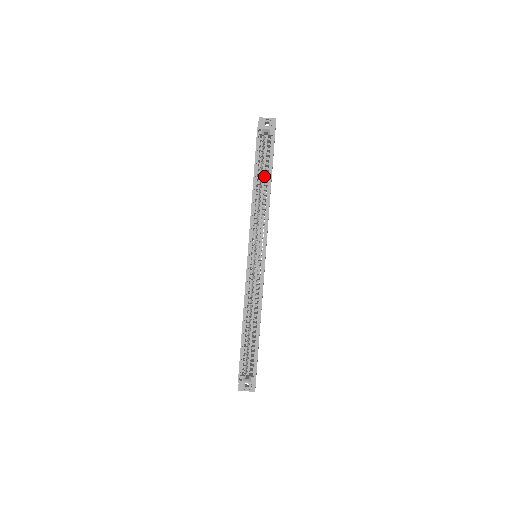
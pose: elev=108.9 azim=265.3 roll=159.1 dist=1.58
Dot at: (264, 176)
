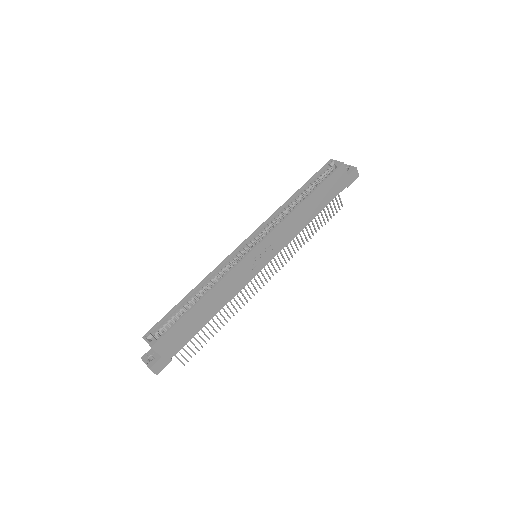
Dot at: occluded
